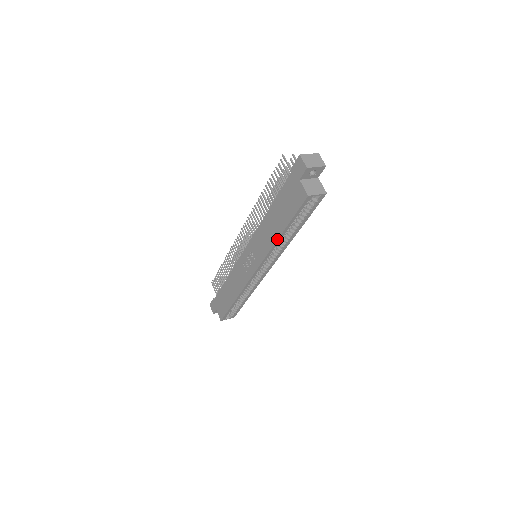
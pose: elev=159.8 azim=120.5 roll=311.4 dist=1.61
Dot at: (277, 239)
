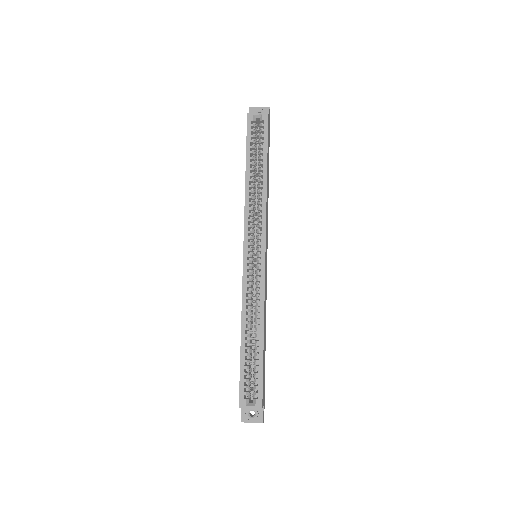
Dot at: (245, 182)
